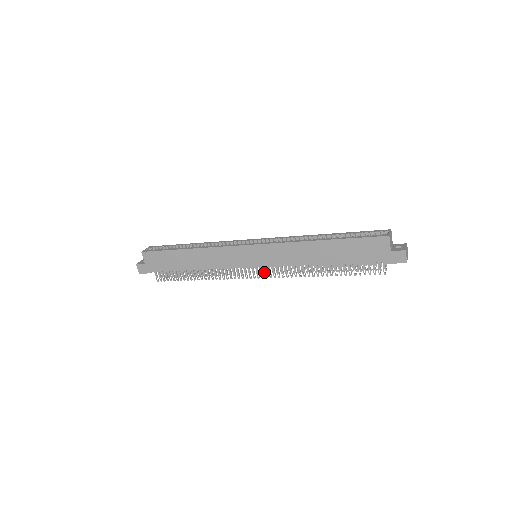
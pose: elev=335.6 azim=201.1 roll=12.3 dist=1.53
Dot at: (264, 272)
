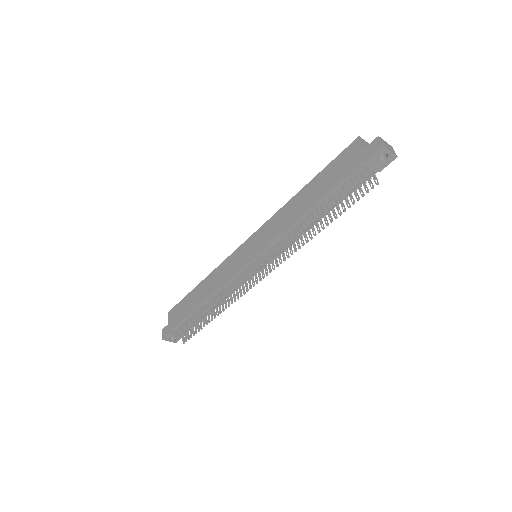
Dot at: (265, 273)
